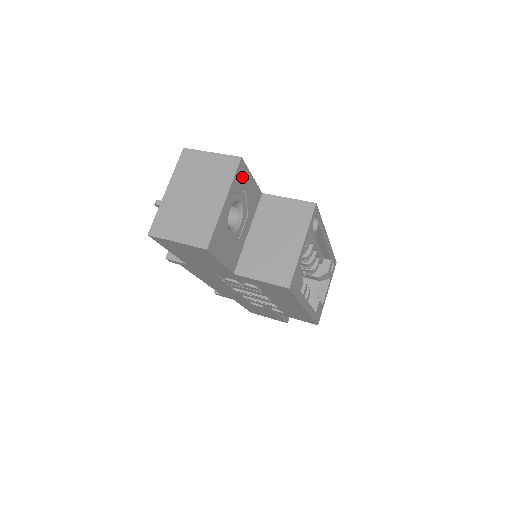
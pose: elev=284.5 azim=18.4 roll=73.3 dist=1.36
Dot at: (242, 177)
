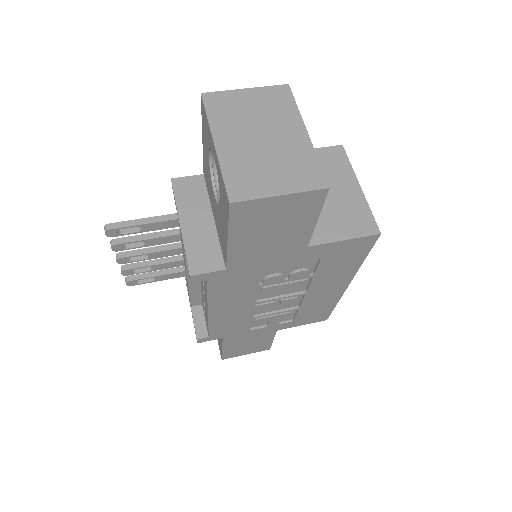
Dot at: occluded
